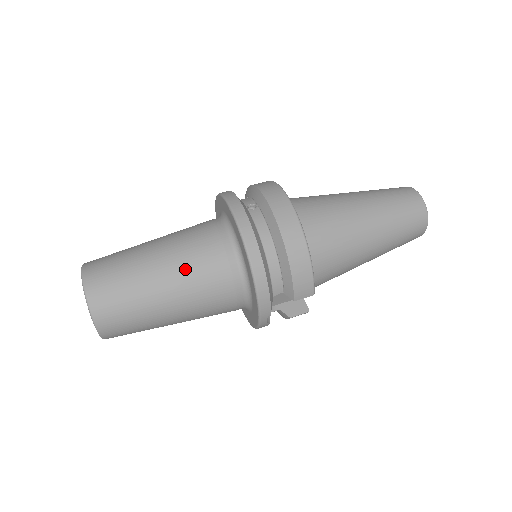
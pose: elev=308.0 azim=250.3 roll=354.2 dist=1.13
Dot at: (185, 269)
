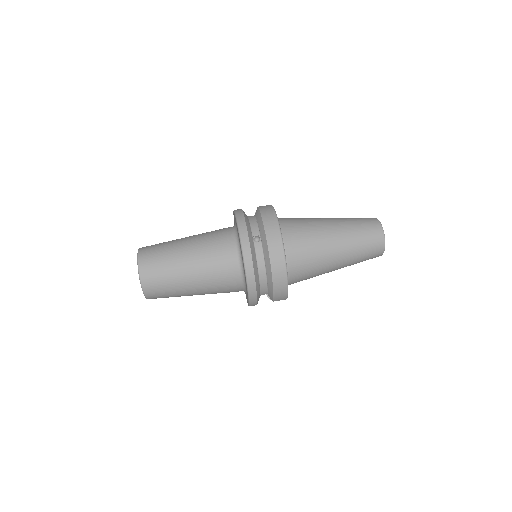
Dot at: (205, 275)
